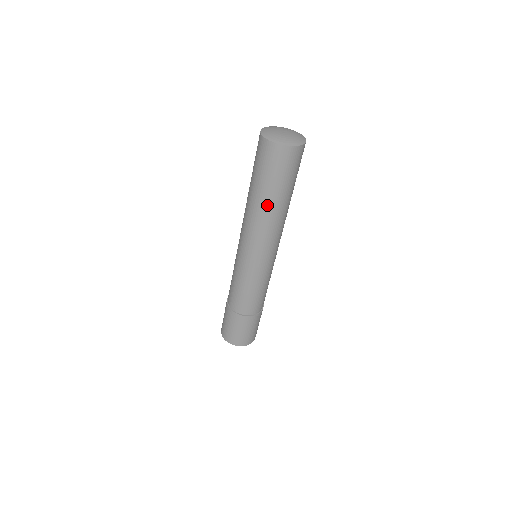
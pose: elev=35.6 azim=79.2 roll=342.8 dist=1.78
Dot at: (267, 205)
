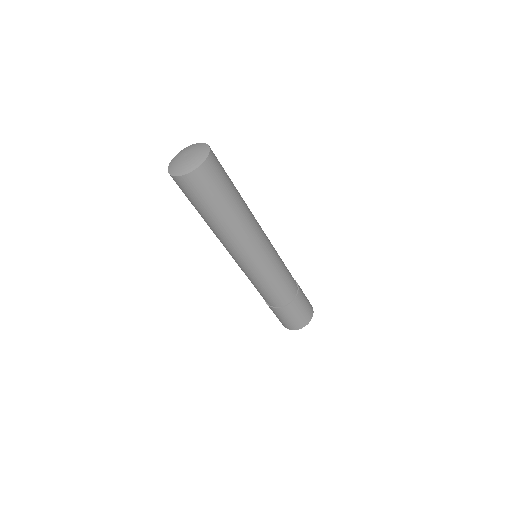
Dot at: (212, 224)
